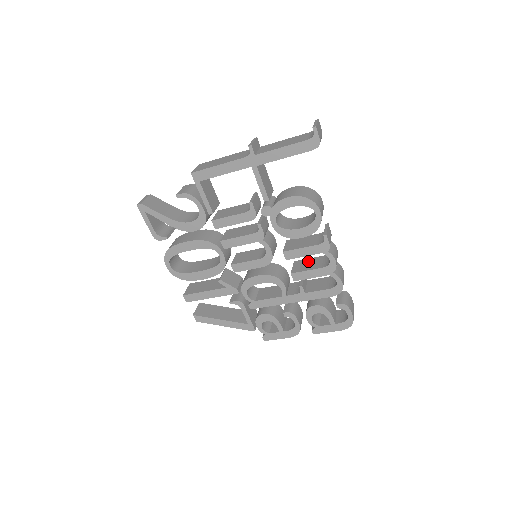
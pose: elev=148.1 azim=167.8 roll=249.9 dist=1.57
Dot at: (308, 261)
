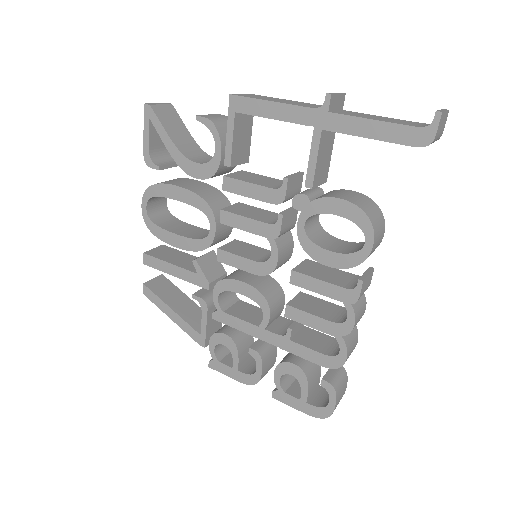
Dot at: (318, 302)
